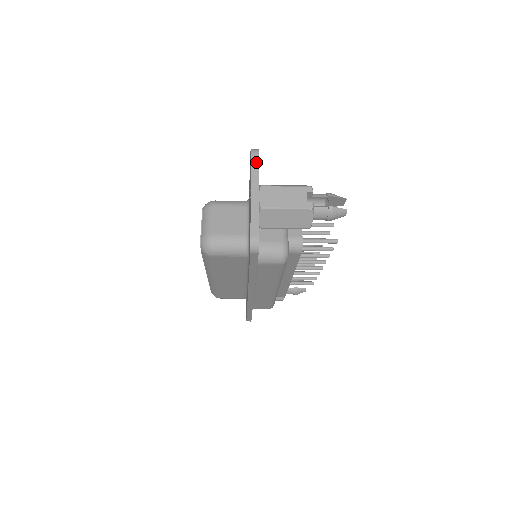
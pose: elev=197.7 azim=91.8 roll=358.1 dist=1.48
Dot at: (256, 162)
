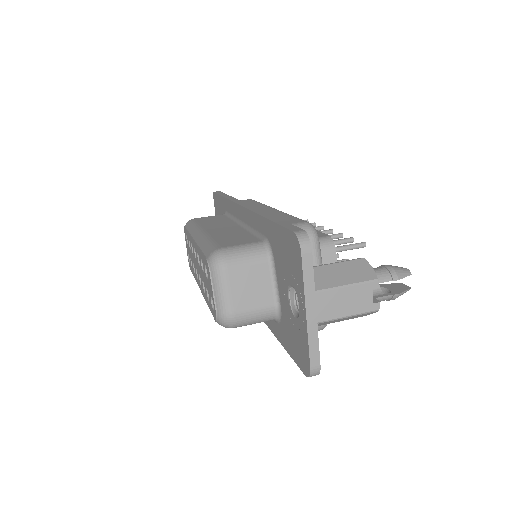
Dot at: (309, 263)
